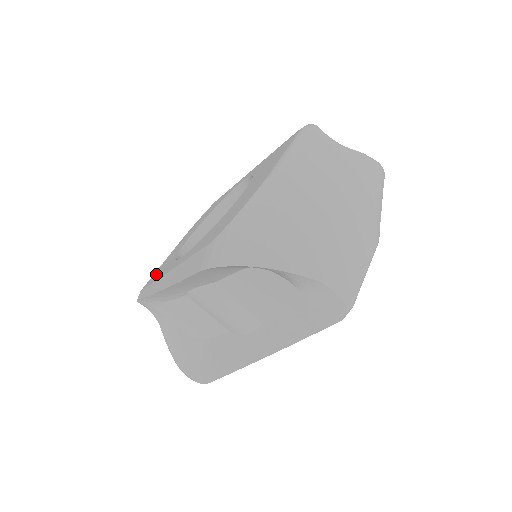
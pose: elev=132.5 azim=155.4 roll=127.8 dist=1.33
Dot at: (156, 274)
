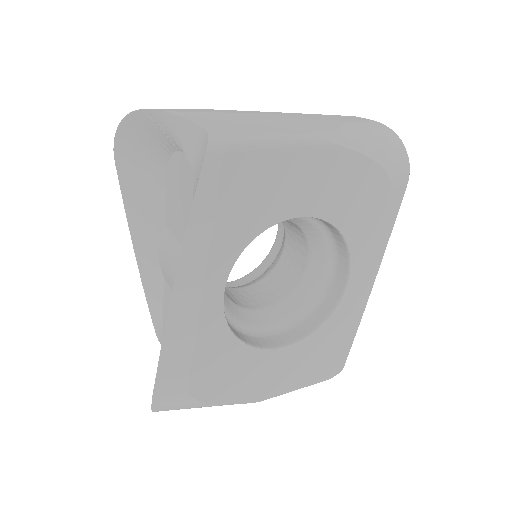
Dot at: occluded
